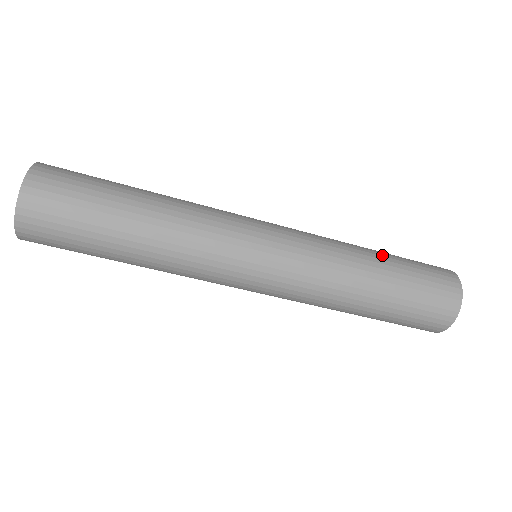
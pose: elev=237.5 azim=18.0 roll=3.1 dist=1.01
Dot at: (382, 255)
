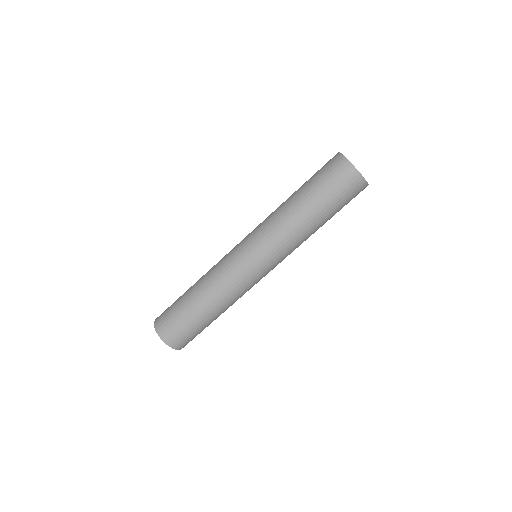
Dot at: (298, 193)
